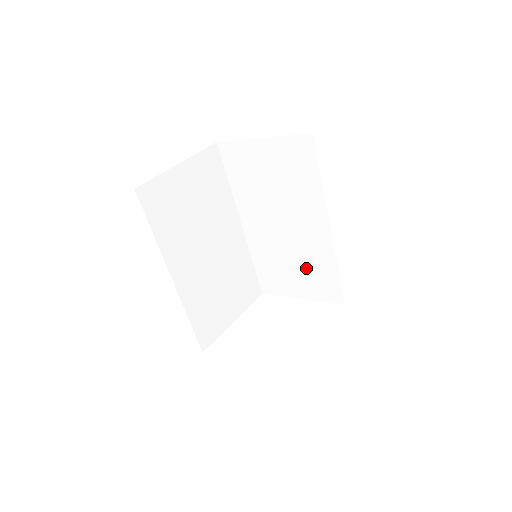
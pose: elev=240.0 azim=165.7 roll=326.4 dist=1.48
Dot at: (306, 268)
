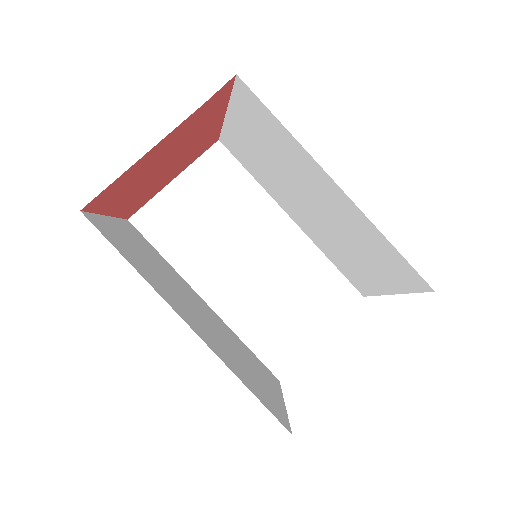
Dot at: (300, 290)
